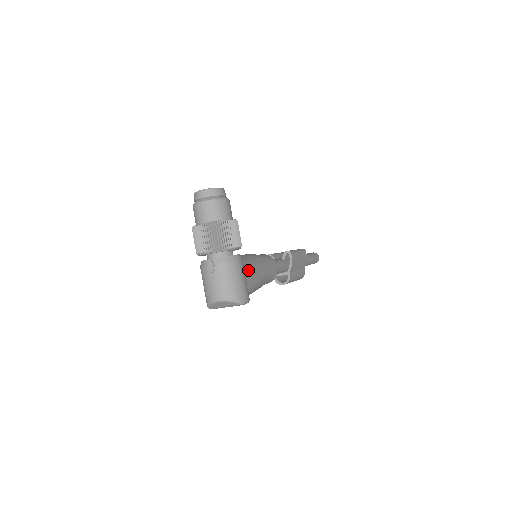
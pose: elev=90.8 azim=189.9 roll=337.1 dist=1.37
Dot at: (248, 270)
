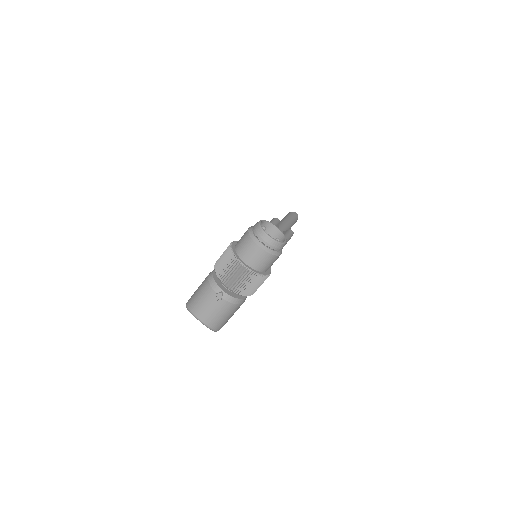
Dot at: occluded
